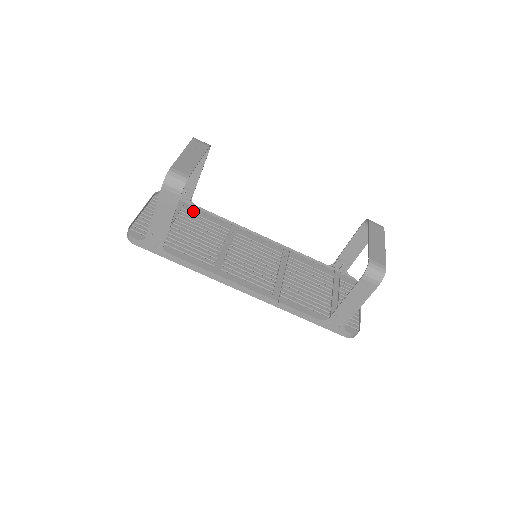
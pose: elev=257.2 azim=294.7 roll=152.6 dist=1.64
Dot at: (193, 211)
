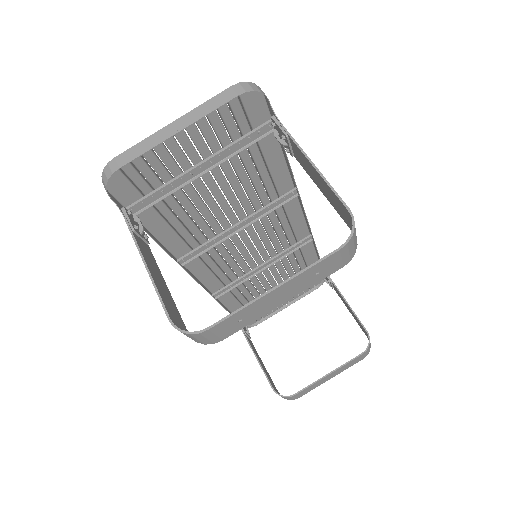
Dot at: (268, 150)
